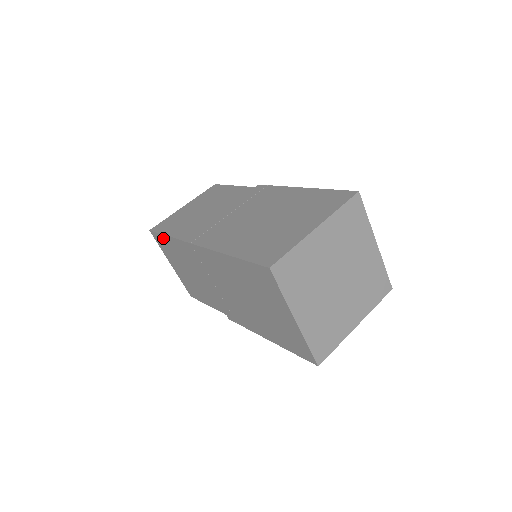
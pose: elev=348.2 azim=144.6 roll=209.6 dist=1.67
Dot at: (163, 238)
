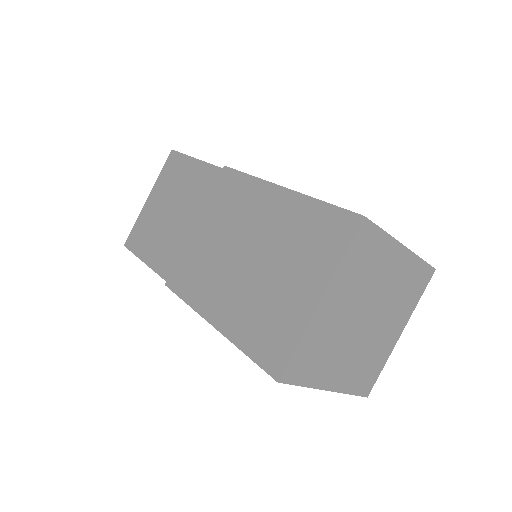
Dot at: occluded
